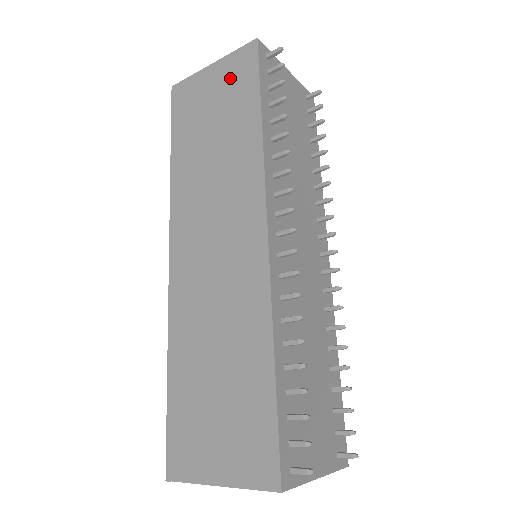
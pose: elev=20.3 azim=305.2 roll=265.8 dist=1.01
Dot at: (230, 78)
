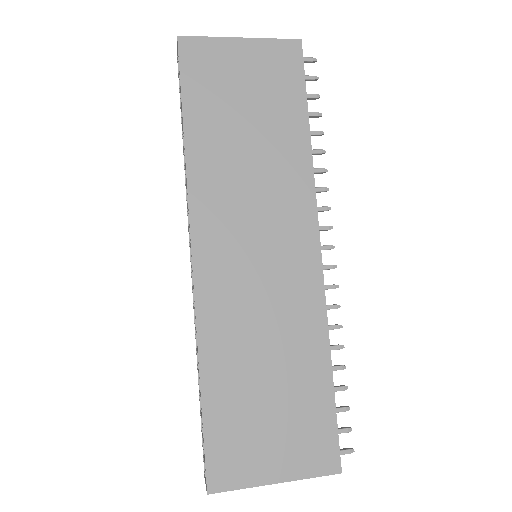
Dot at: (269, 68)
